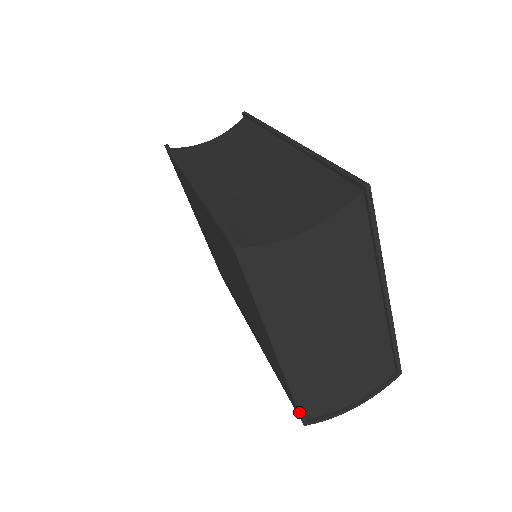
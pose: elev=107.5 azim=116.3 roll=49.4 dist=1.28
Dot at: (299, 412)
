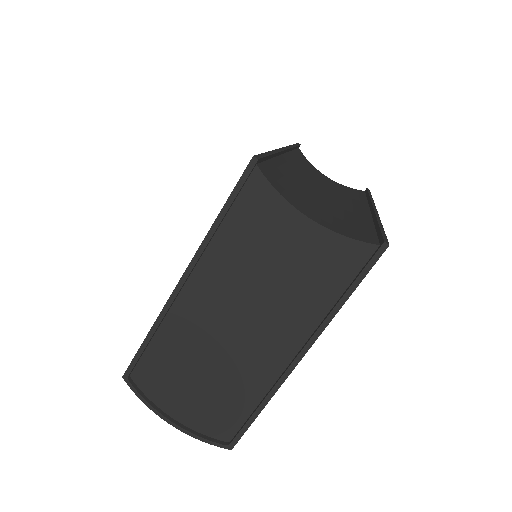
Dot at: (134, 359)
